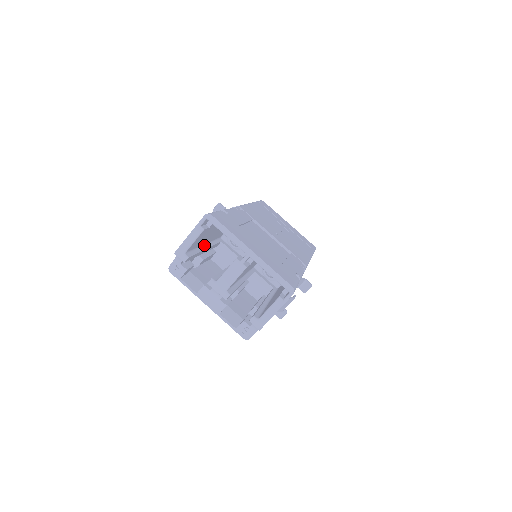
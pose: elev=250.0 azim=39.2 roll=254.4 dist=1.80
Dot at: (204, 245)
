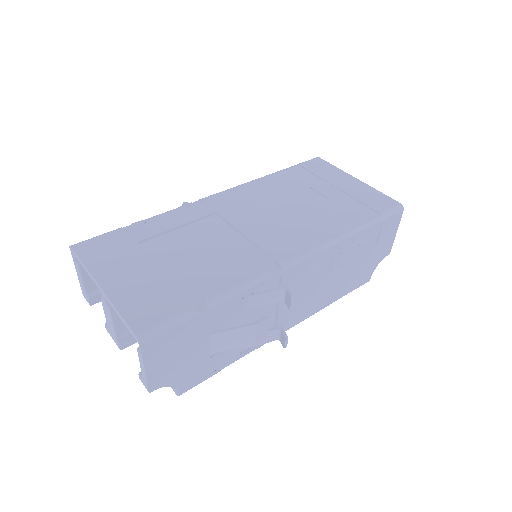
Dot at: occluded
